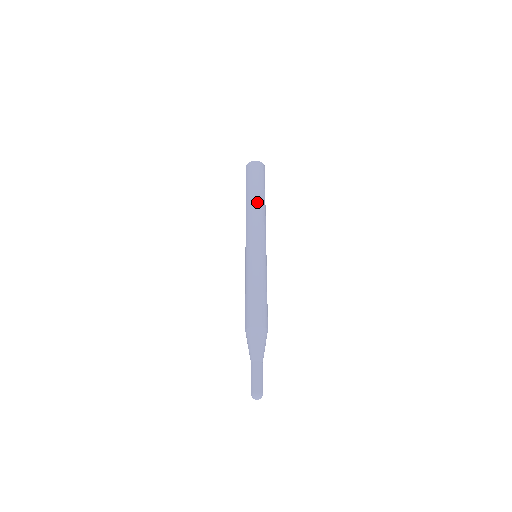
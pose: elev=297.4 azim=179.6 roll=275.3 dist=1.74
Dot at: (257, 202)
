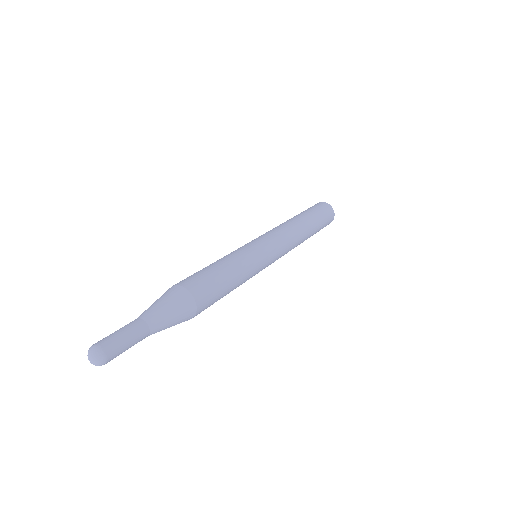
Dot at: (290, 219)
